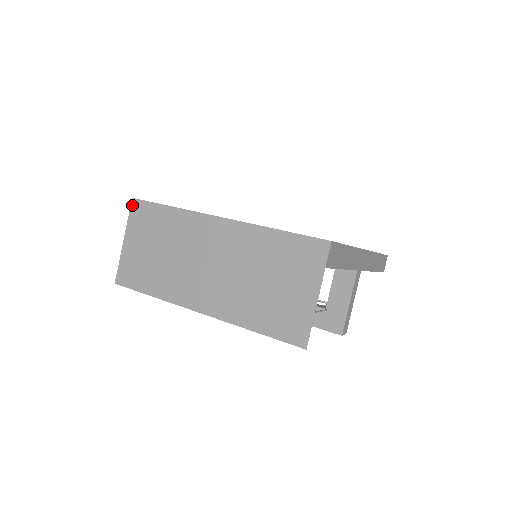
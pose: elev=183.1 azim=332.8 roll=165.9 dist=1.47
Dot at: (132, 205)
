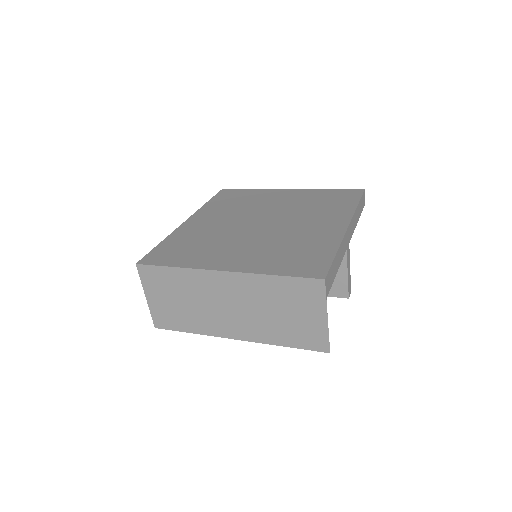
Dot at: (139, 270)
